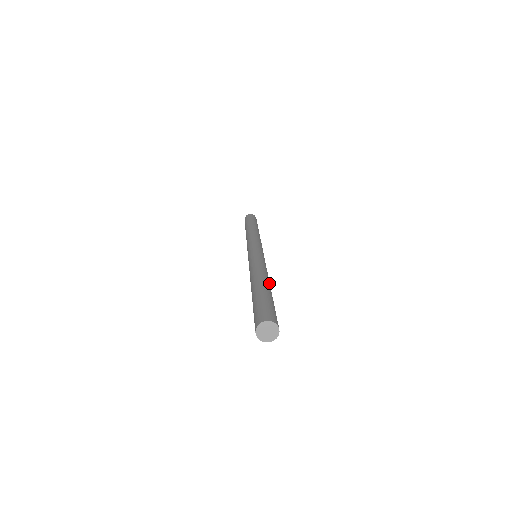
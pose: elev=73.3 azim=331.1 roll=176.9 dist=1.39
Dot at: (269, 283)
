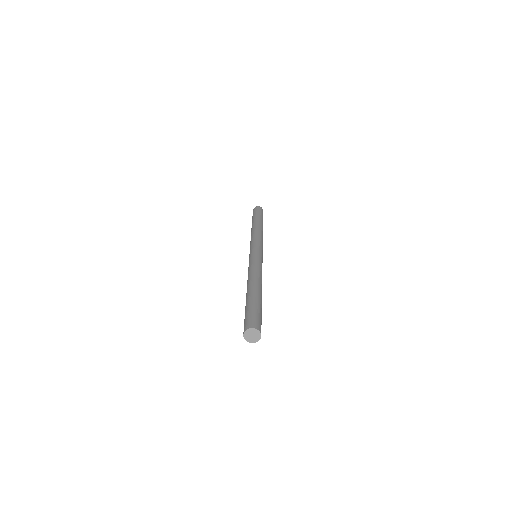
Dot at: (260, 286)
